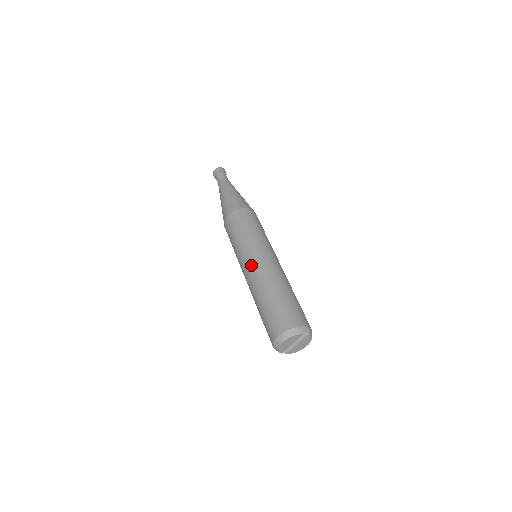
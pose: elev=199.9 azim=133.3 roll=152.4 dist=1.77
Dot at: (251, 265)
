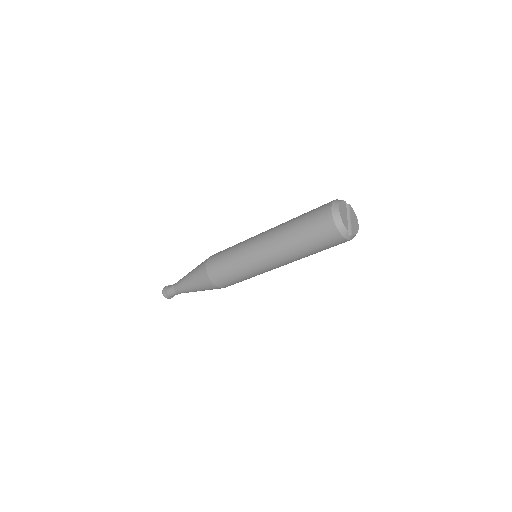
Dot at: (260, 238)
